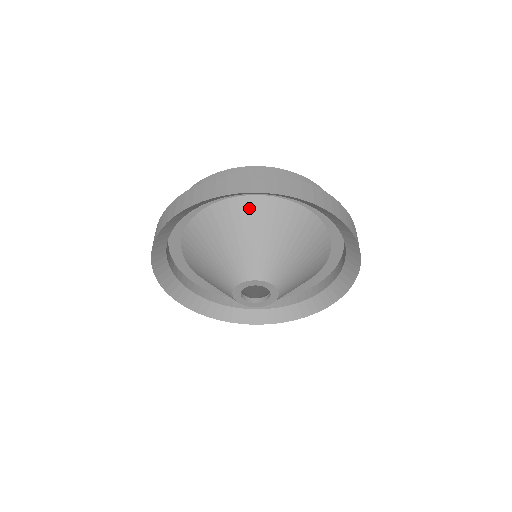
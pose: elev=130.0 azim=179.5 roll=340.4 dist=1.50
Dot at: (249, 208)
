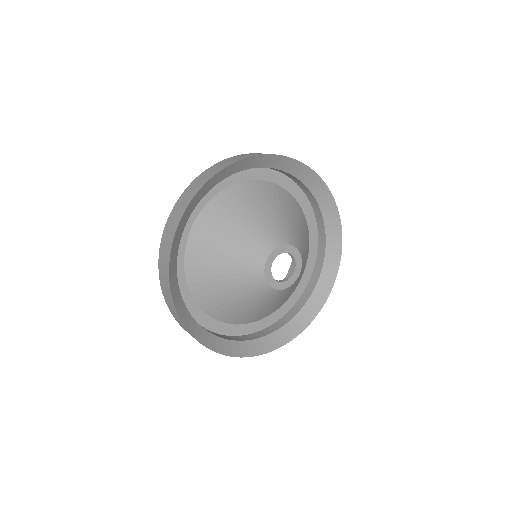
Dot at: (258, 189)
